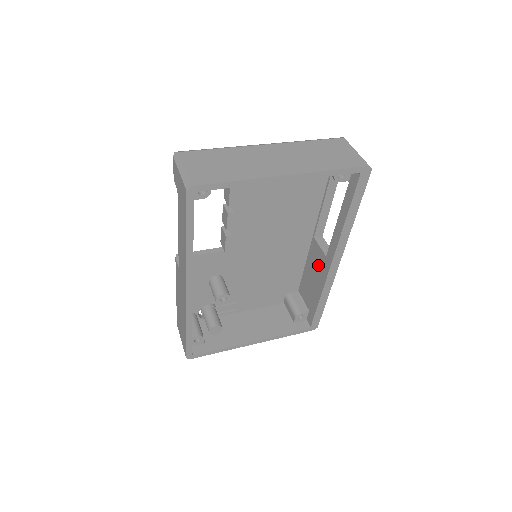
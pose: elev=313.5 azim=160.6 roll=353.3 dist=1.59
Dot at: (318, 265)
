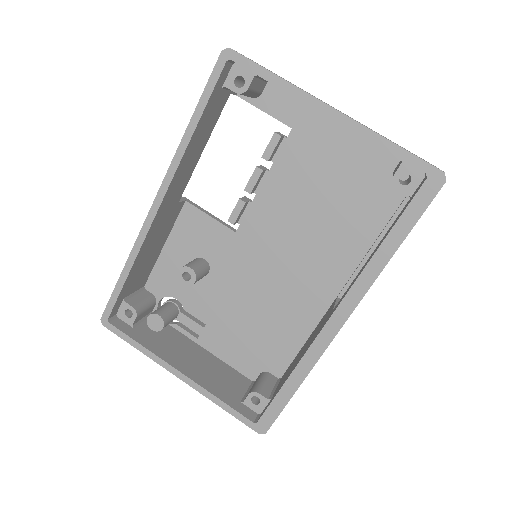
Dot at: (318, 328)
